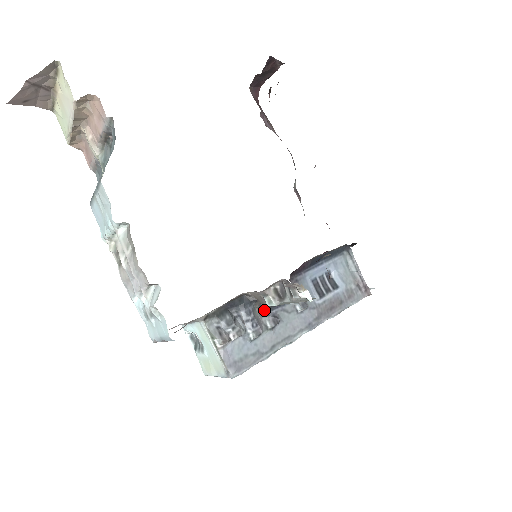
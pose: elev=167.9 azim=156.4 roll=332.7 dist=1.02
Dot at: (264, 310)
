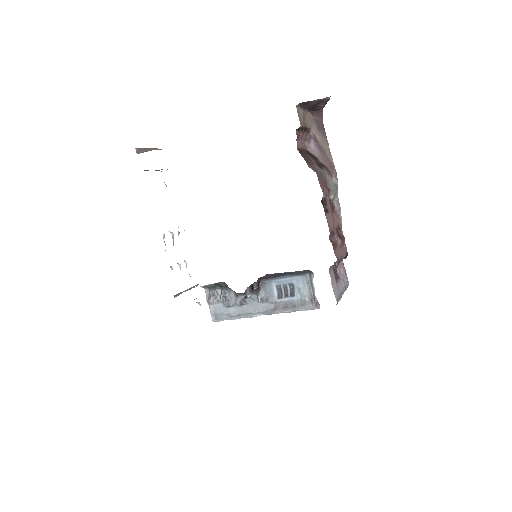
Dot at: (237, 294)
